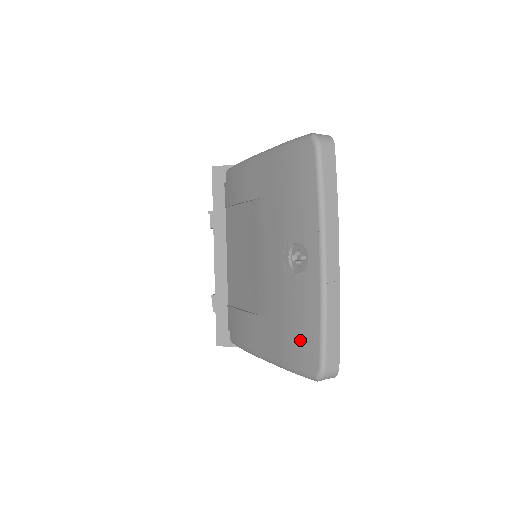
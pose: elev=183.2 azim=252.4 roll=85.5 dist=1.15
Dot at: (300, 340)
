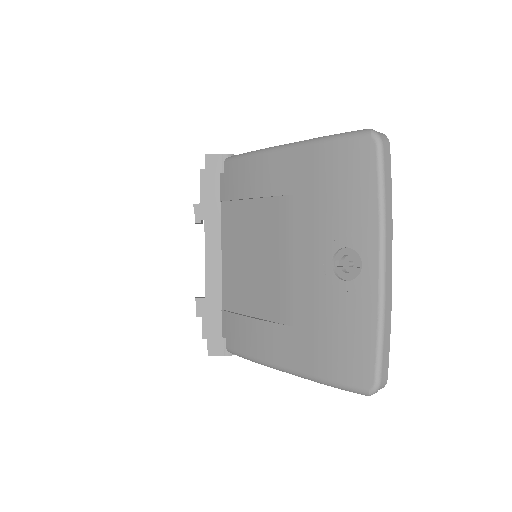
Dot at: (347, 353)
